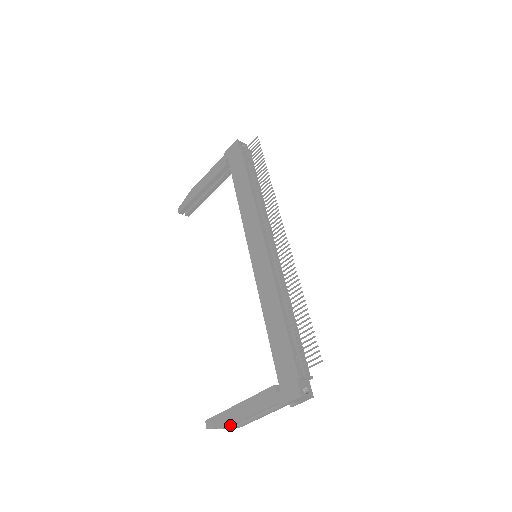
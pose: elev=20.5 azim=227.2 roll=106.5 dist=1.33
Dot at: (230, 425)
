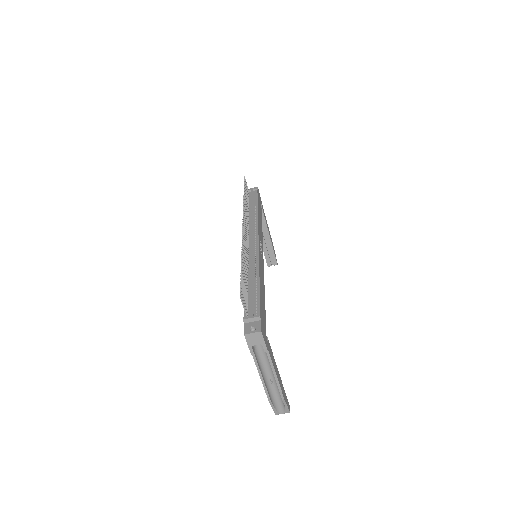
Dot at: occluded
